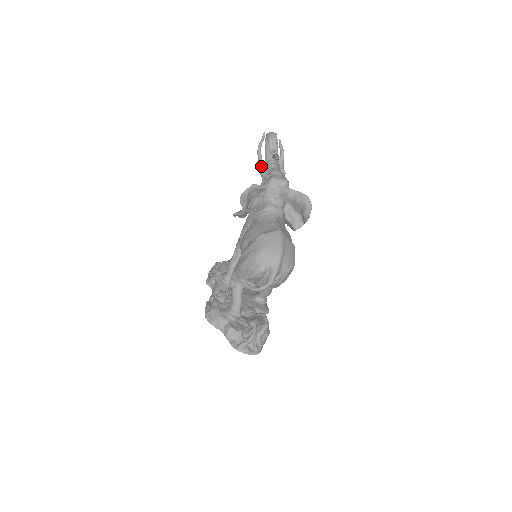
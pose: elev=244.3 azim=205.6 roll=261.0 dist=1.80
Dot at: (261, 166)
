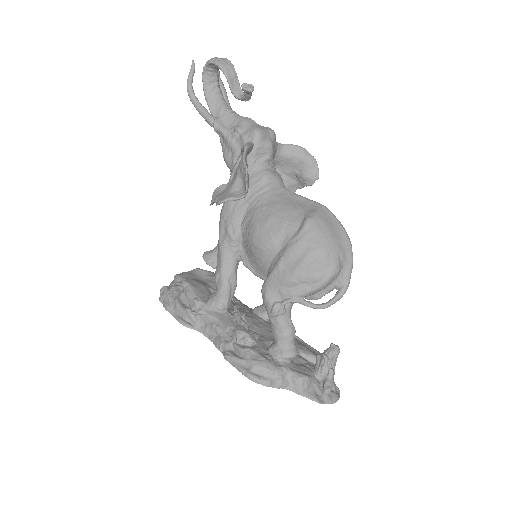
Dot at: (210, 116)
